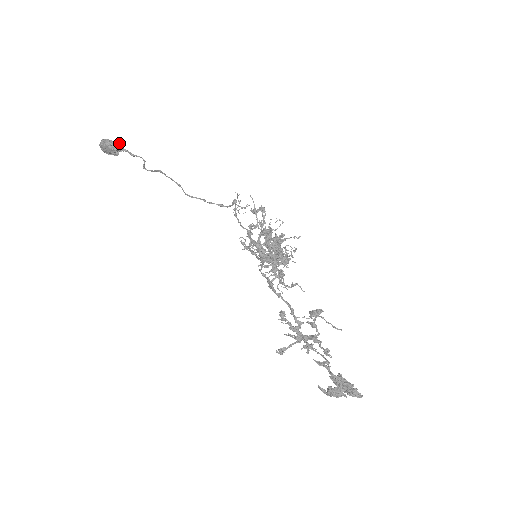
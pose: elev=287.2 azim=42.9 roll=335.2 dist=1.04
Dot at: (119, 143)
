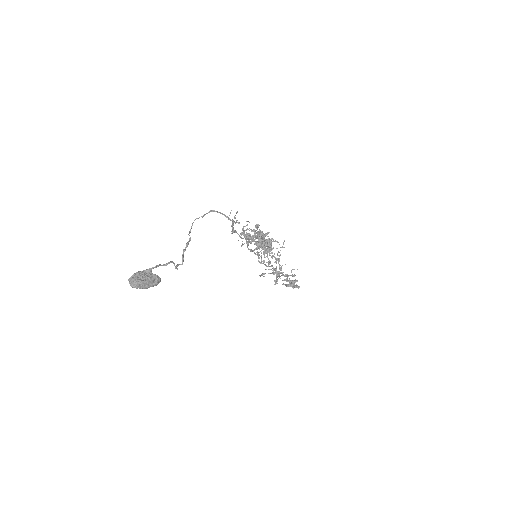
Dot at: (158, 280)
